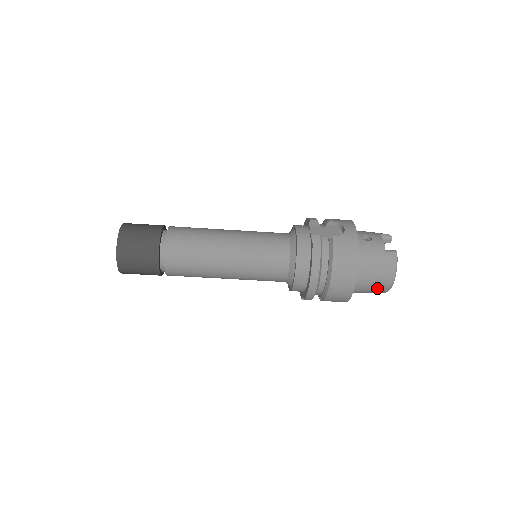
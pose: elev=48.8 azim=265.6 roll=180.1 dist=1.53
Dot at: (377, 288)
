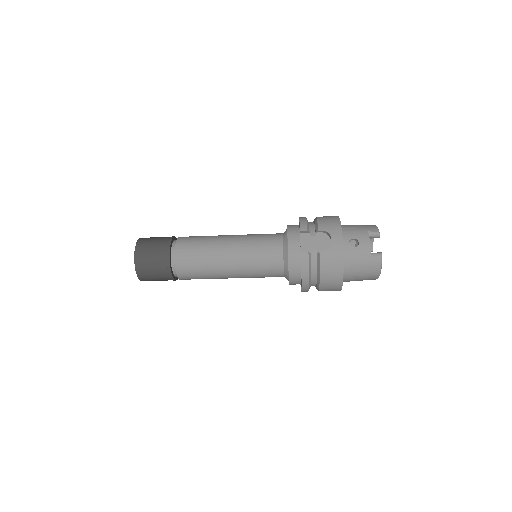
Dot at: occluded
